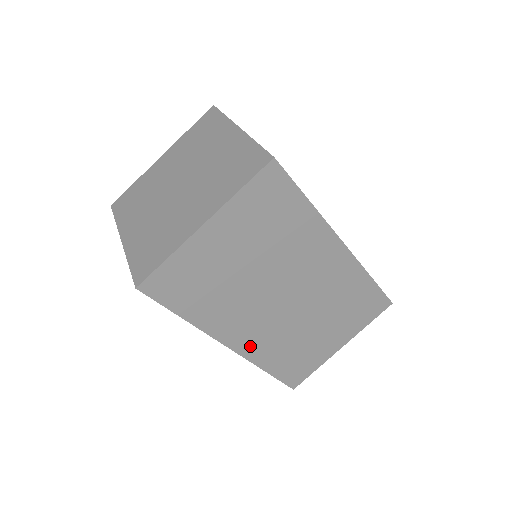
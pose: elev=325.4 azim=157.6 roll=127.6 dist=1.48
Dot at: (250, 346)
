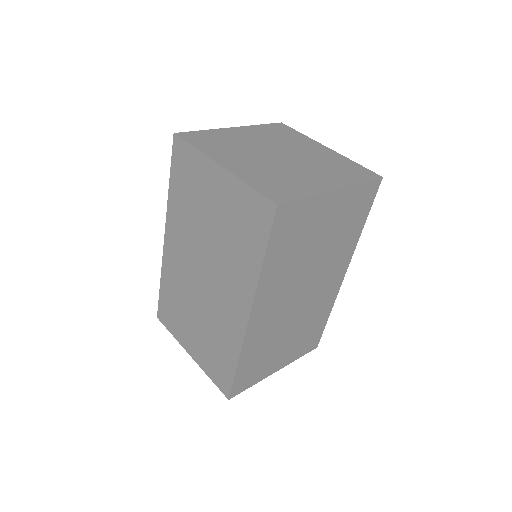
Dot at: (256, 327)
